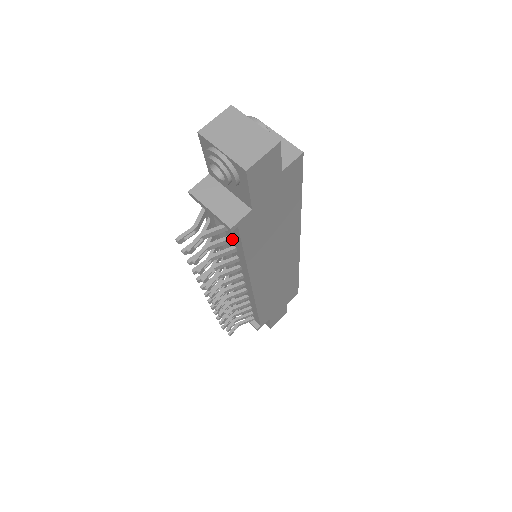
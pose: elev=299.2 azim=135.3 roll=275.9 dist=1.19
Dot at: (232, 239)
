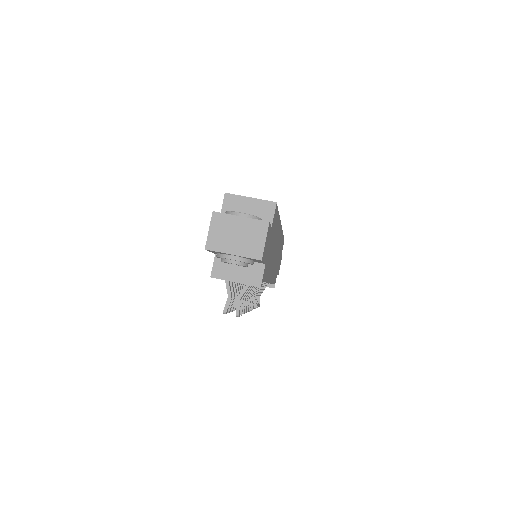
Dot at: occluded
